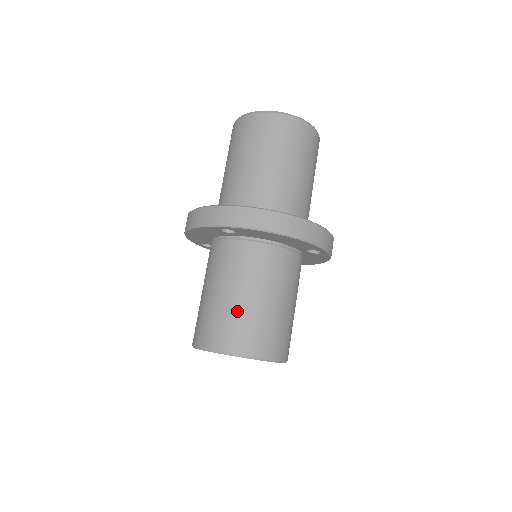
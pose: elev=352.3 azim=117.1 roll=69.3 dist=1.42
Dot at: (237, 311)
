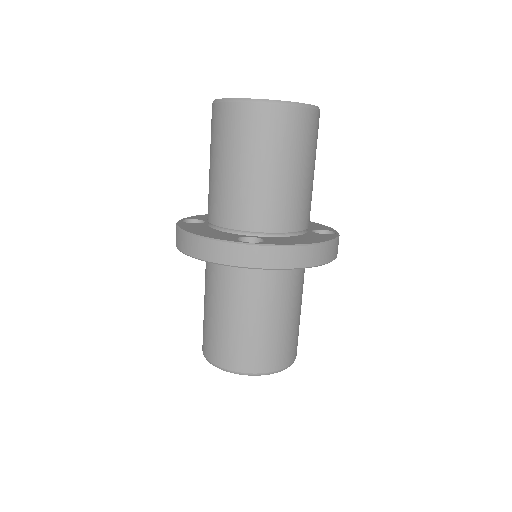
Dot at: (262, 336)
